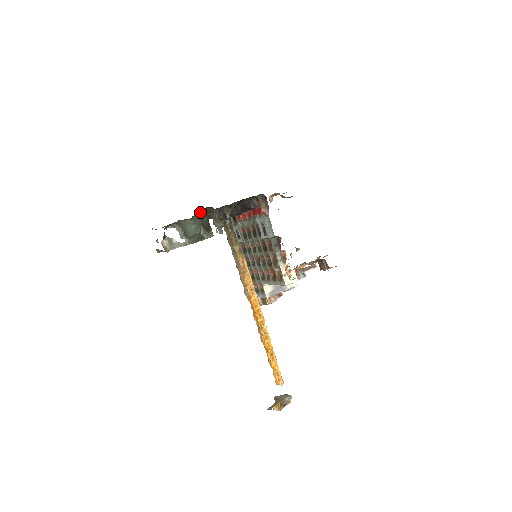
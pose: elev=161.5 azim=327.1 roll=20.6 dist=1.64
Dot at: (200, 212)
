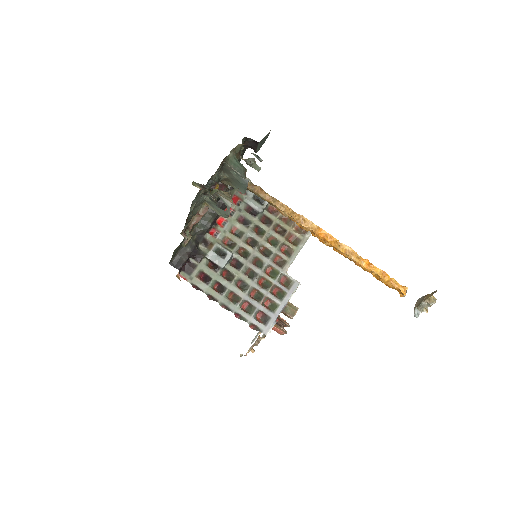
Dot at: occluded
